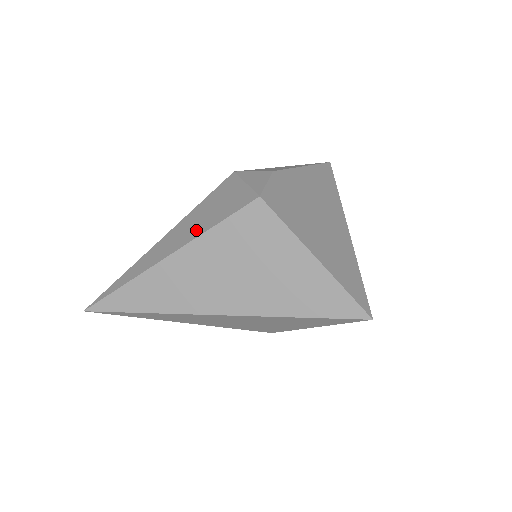
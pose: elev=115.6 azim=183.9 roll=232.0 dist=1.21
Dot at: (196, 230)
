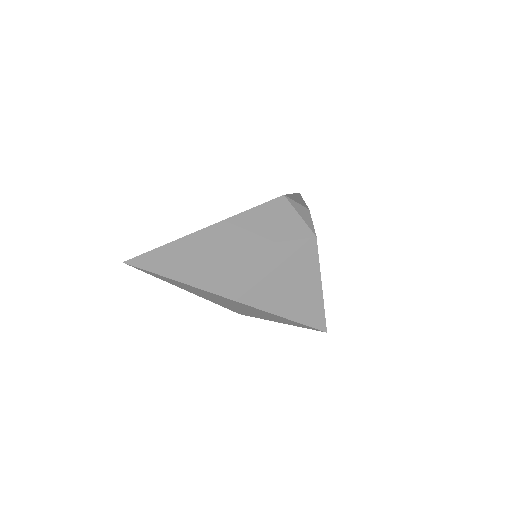
Dot at: (258, 236)
